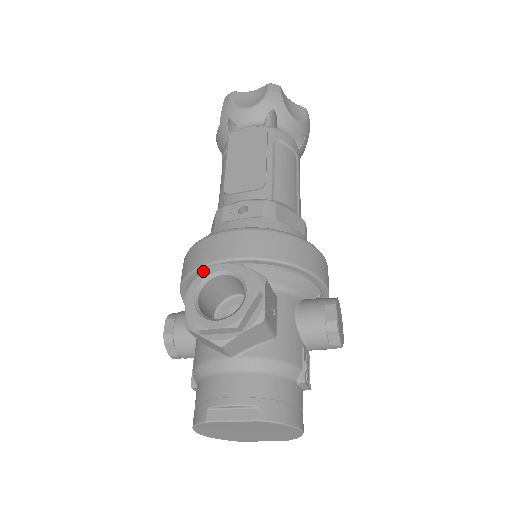
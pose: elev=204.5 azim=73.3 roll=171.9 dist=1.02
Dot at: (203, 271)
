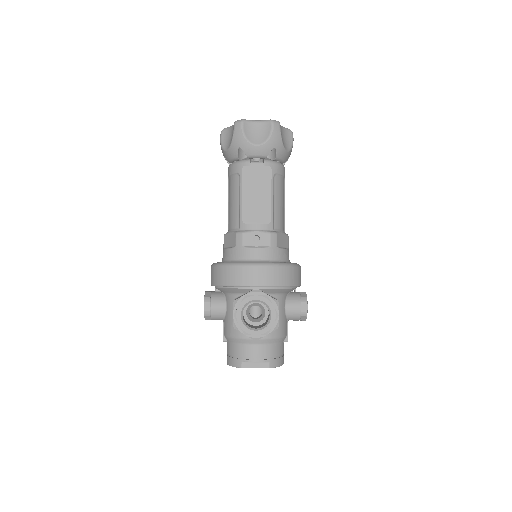
Dot at: (245, 299)
